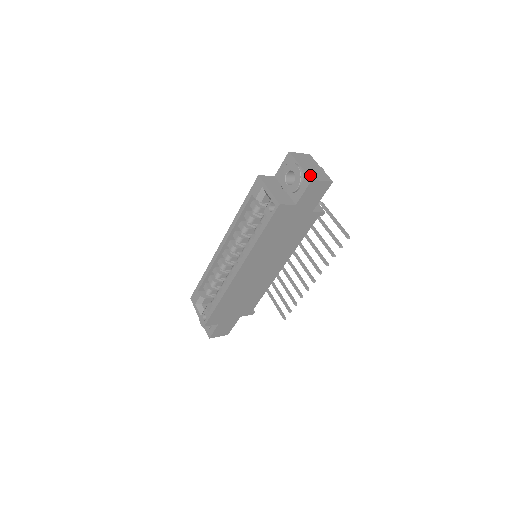
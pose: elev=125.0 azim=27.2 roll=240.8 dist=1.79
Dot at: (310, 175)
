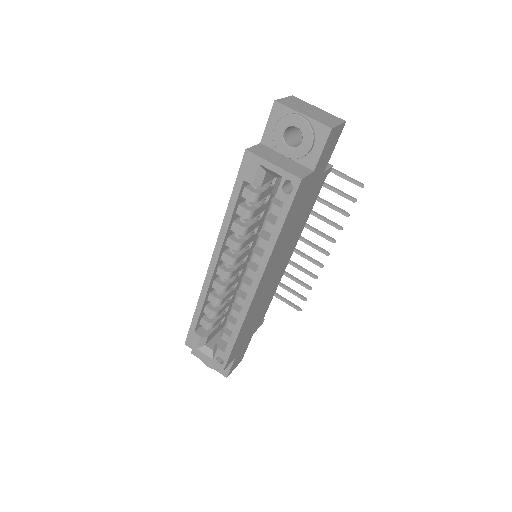
Dot at: (324, 123)
